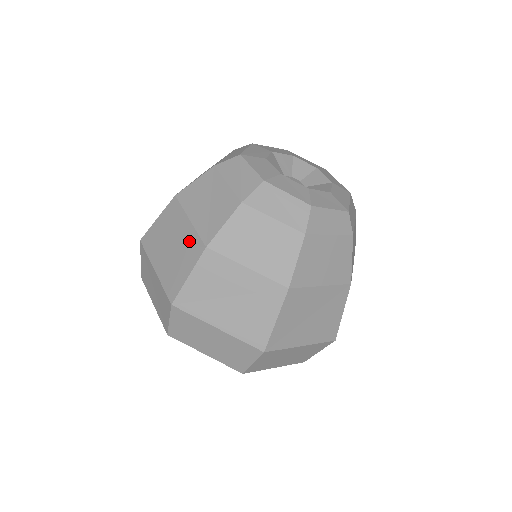
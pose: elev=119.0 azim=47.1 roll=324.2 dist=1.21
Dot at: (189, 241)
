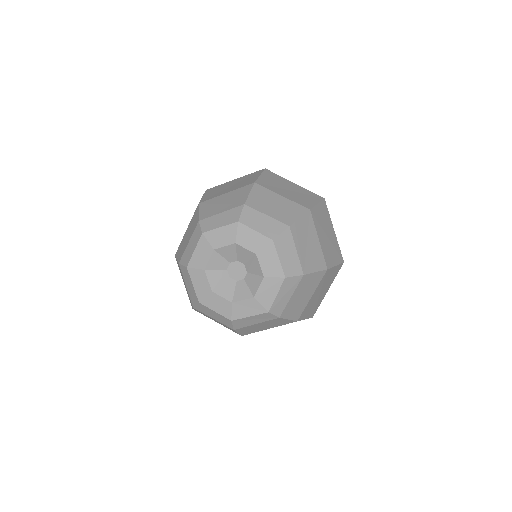
Dot at: occluded
